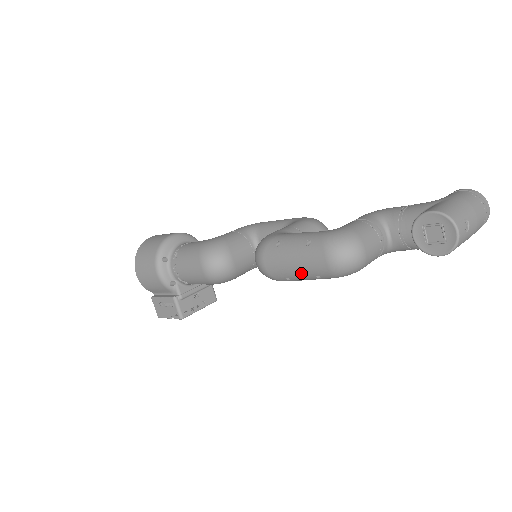
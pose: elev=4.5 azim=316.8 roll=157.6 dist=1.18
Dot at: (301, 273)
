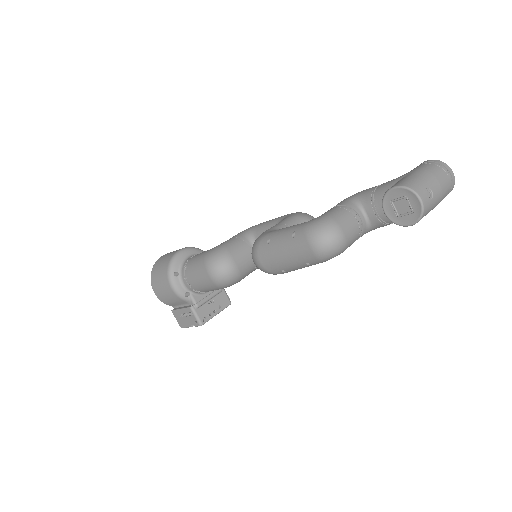
Dot at: (292, 263)
